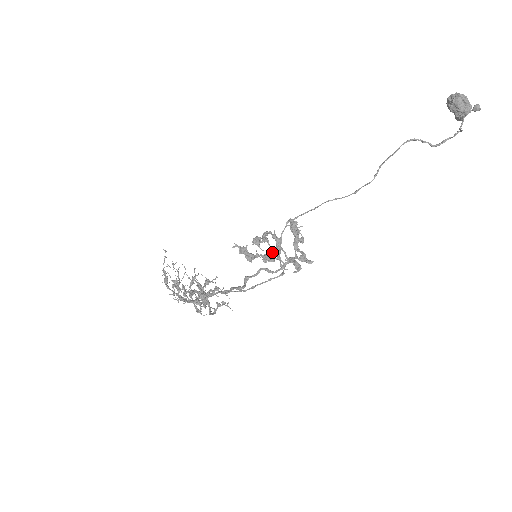
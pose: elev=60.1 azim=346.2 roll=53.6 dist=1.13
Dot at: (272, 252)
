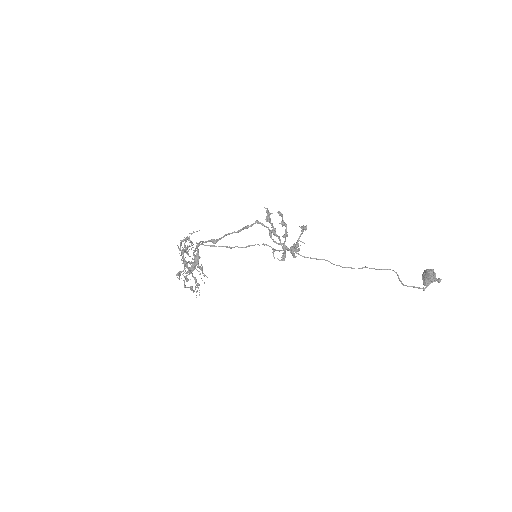
Dot at: occluded
